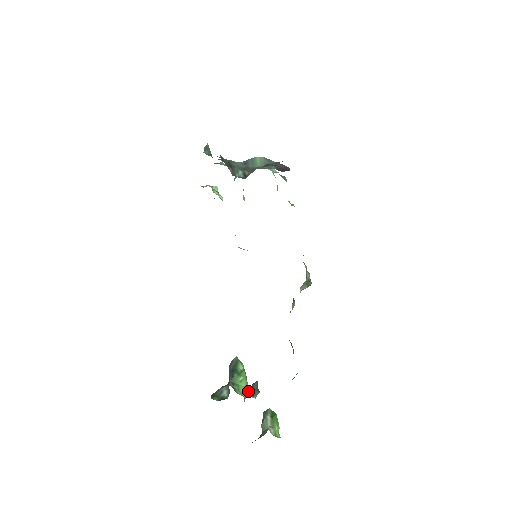
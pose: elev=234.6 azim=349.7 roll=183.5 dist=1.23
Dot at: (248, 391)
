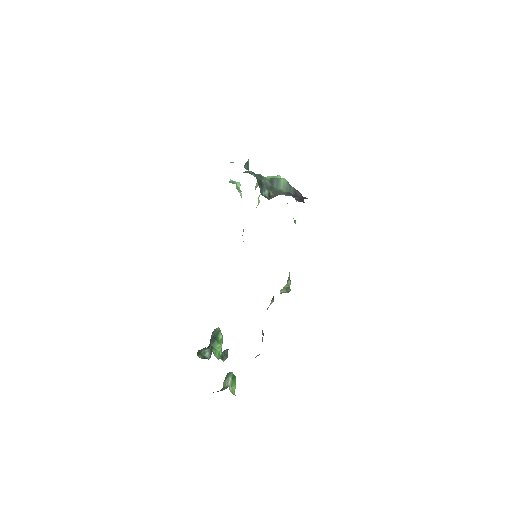
Dot at: (220, 355)
